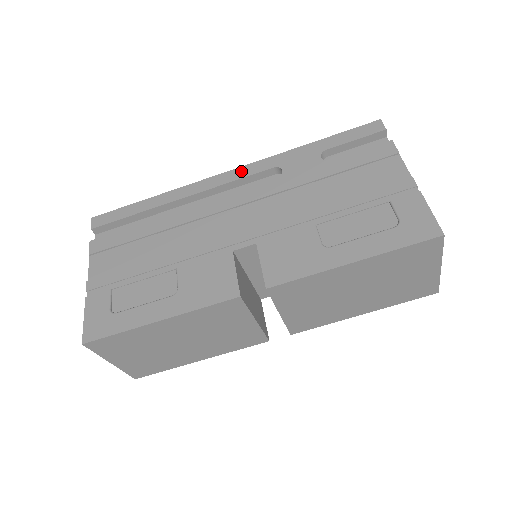
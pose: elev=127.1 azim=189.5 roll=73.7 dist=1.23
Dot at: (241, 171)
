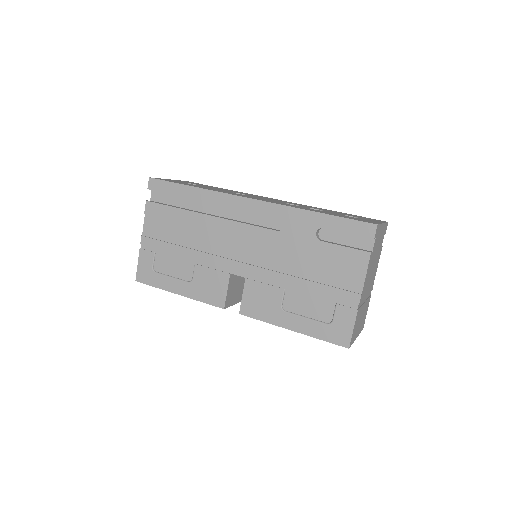
Dot at: (259, 205)
